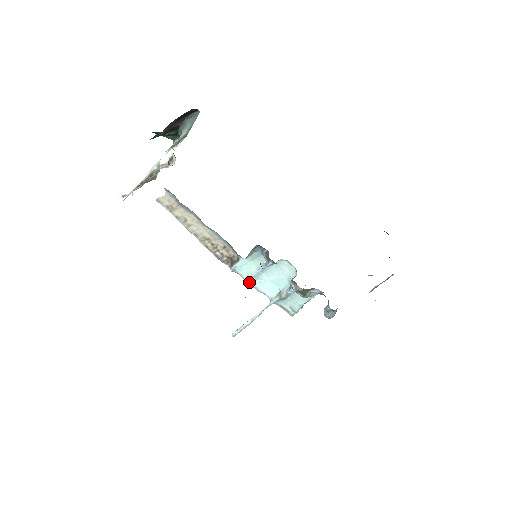
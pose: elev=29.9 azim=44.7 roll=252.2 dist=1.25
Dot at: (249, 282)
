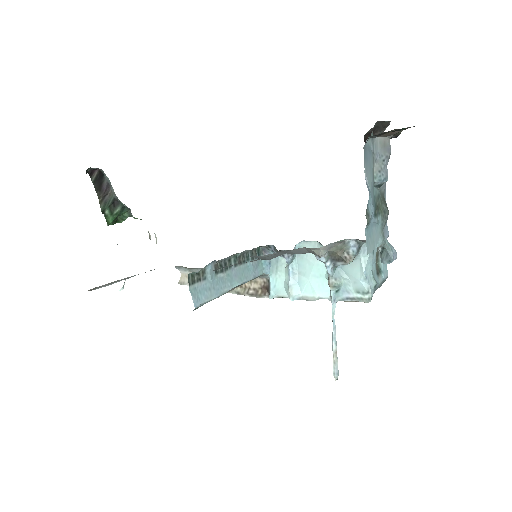
Dot at: (295, 297)
